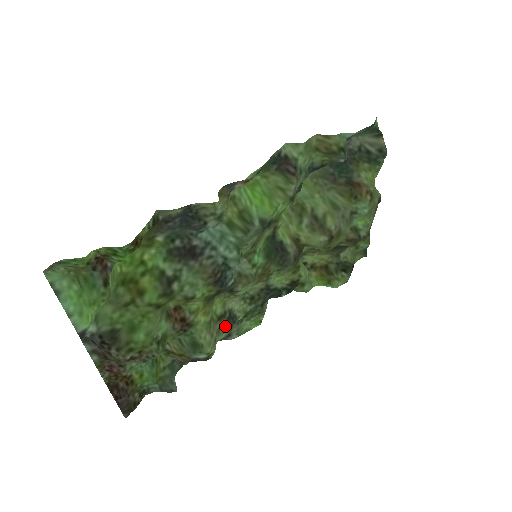
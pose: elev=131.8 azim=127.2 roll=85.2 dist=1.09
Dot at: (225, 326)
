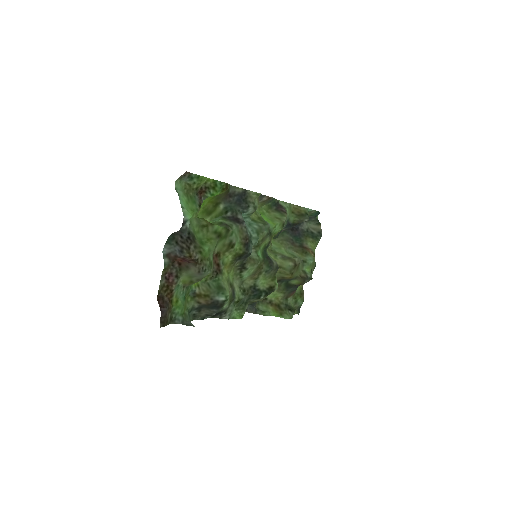
Dot at: (231, 295)
